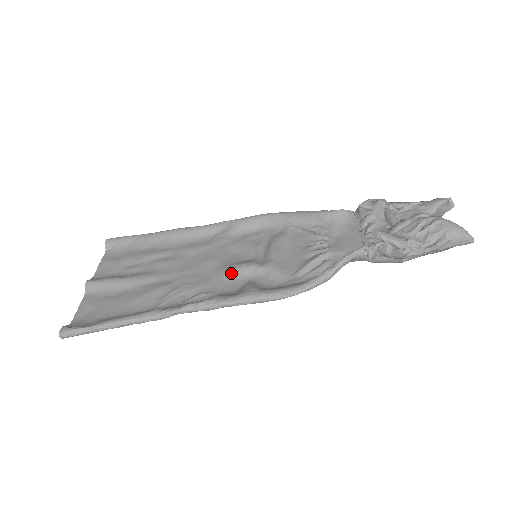
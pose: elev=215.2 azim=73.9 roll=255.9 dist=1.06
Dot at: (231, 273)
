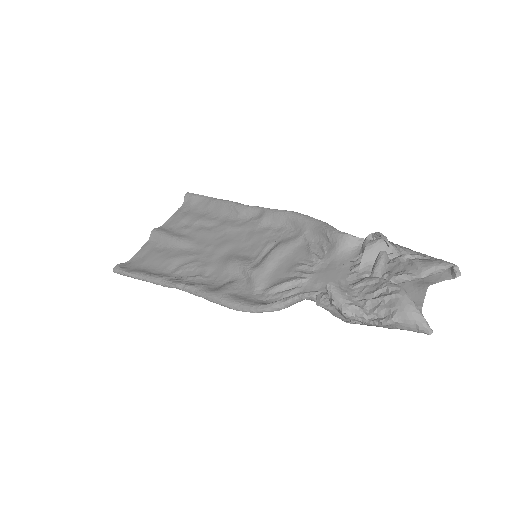
Dot at: (229, 265)
